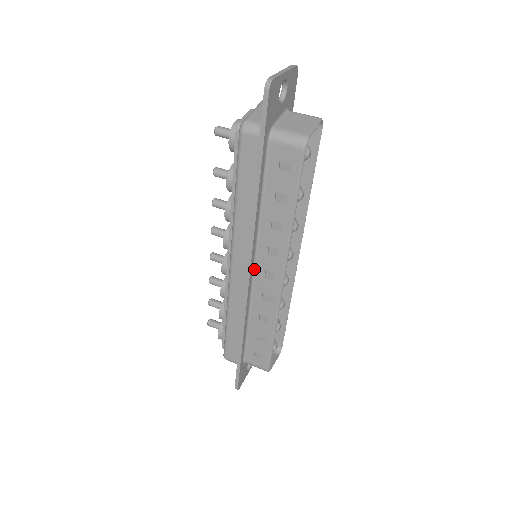
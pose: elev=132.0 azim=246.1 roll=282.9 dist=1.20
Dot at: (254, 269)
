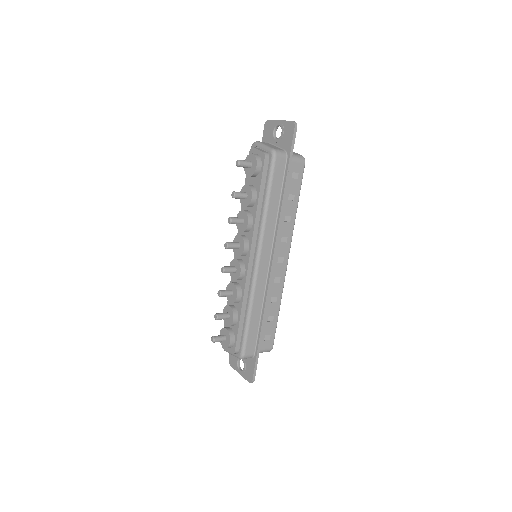
Dot at: occluded
